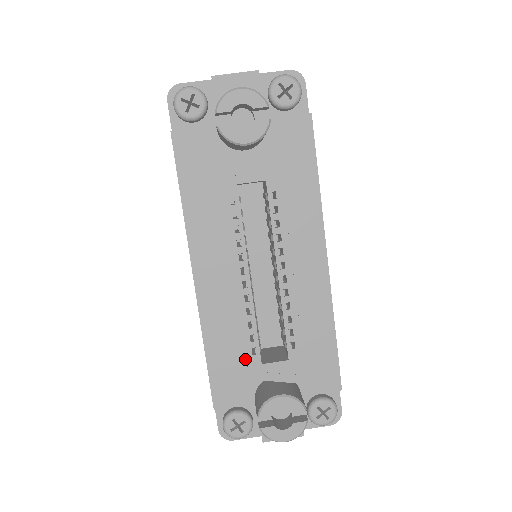
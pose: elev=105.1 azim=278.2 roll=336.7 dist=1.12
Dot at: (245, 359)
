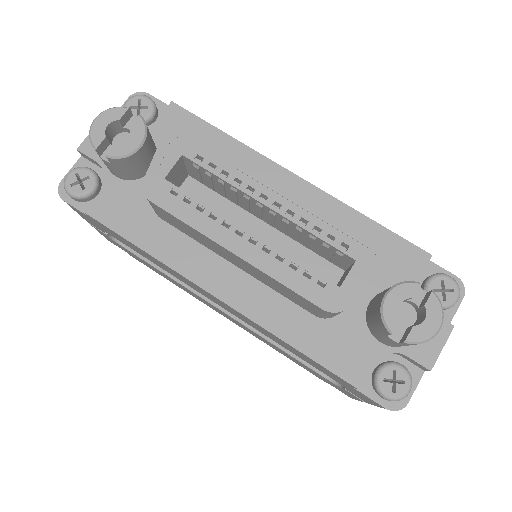
Dot at: (322, 298)
